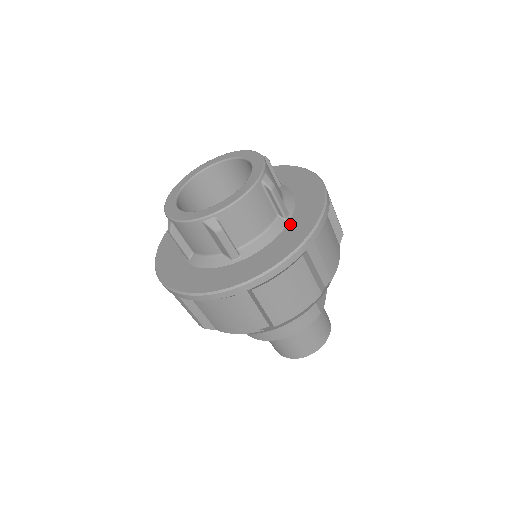
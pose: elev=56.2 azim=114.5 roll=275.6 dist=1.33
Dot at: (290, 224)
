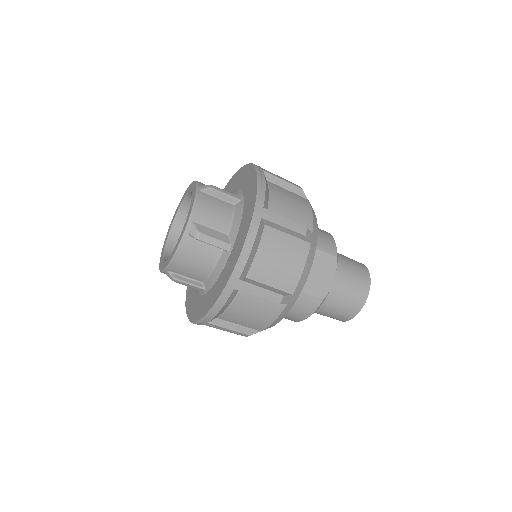
Dot at: (229, 258)
